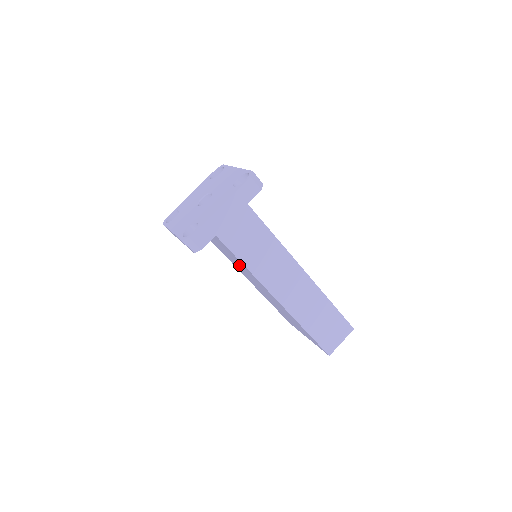
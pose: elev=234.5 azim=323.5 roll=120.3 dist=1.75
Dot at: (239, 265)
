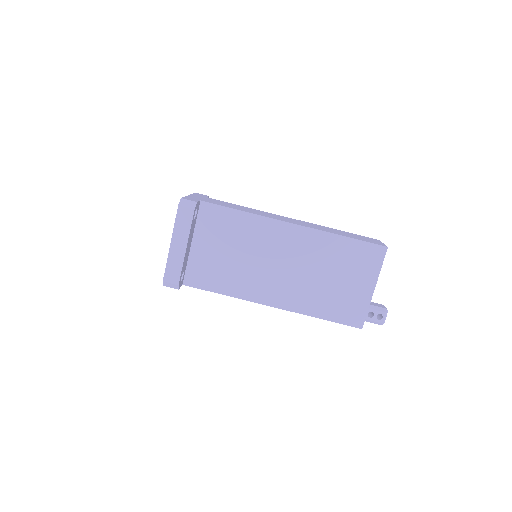
Dot at: (246, 250)
